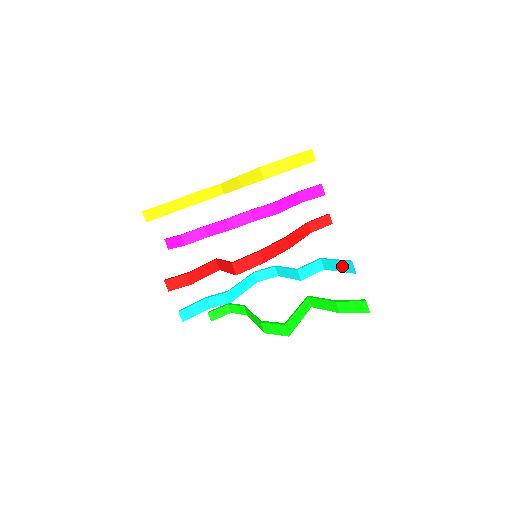
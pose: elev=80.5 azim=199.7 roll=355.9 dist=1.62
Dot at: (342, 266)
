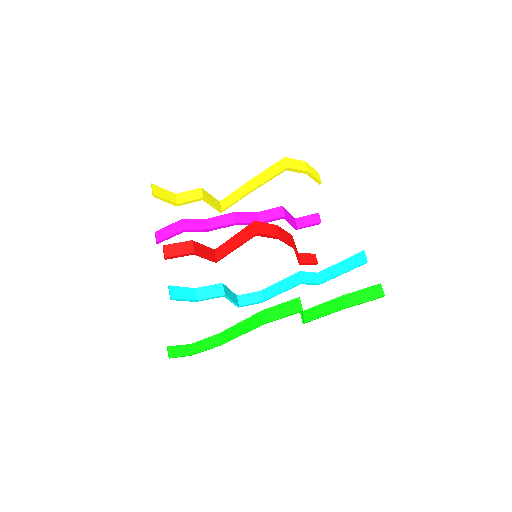
Dot at: (348, 264)
